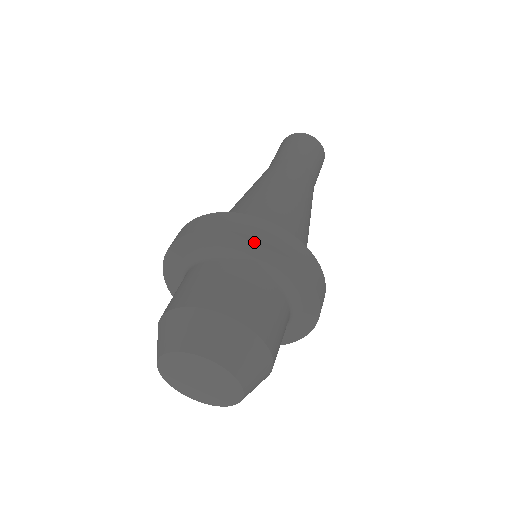
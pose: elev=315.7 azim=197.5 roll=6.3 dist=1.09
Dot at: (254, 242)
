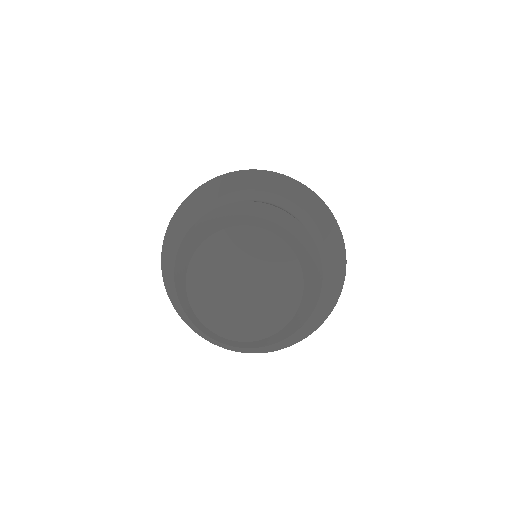
Dot at: (317, 204)
